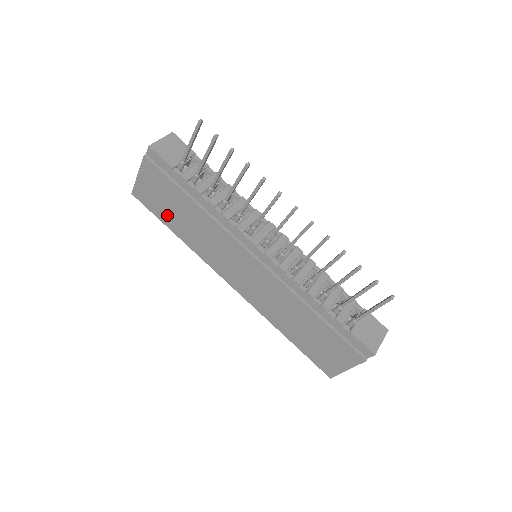
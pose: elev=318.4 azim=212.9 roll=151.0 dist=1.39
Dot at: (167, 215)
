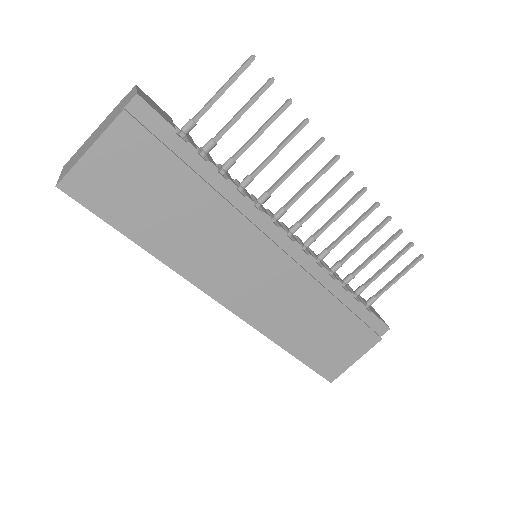
Dot at: (135, 215)
